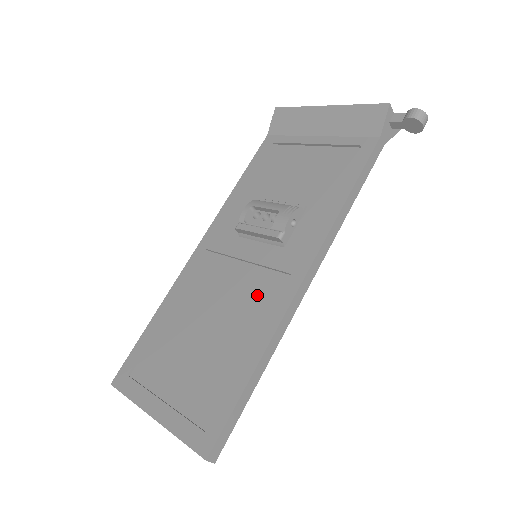
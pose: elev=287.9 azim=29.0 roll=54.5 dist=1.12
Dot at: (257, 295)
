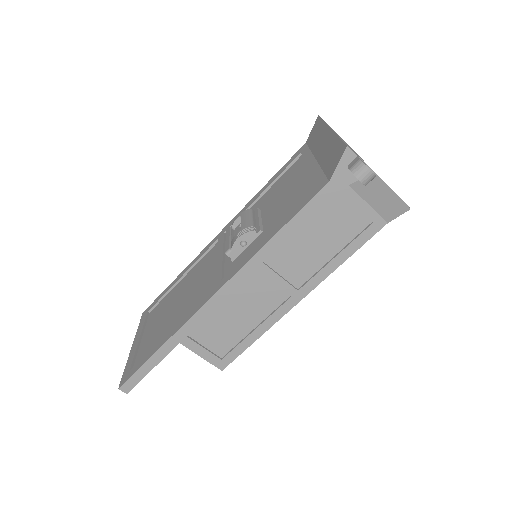
Dot at: (200, 293)
